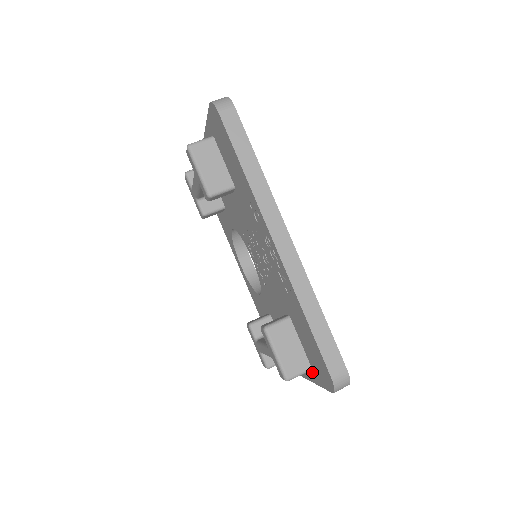
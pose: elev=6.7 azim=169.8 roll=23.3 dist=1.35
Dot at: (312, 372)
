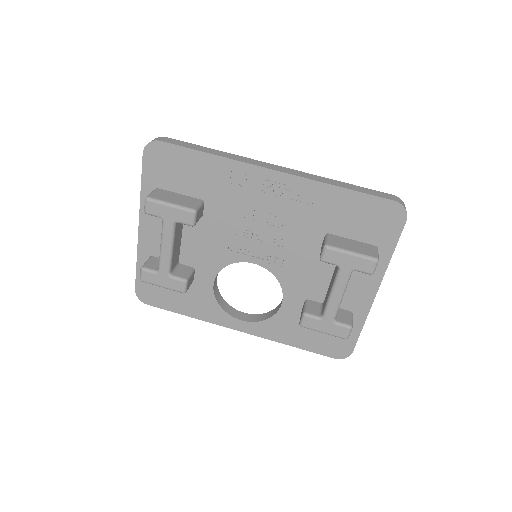
Dot at: (380, 251)
